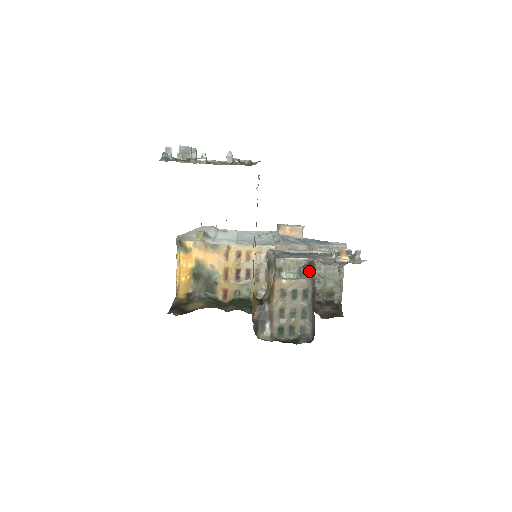
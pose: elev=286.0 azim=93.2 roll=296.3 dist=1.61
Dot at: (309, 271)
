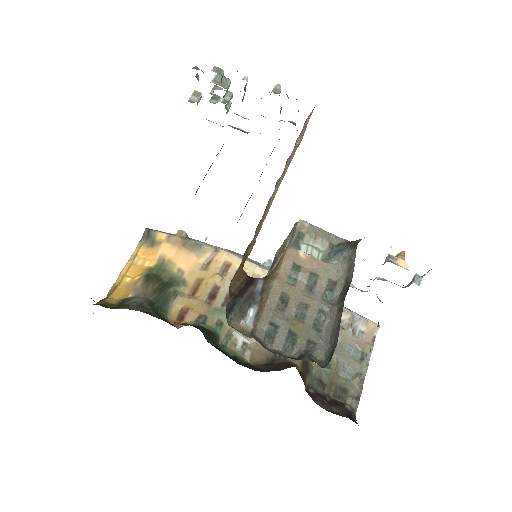
Dot at: (346, 250)
